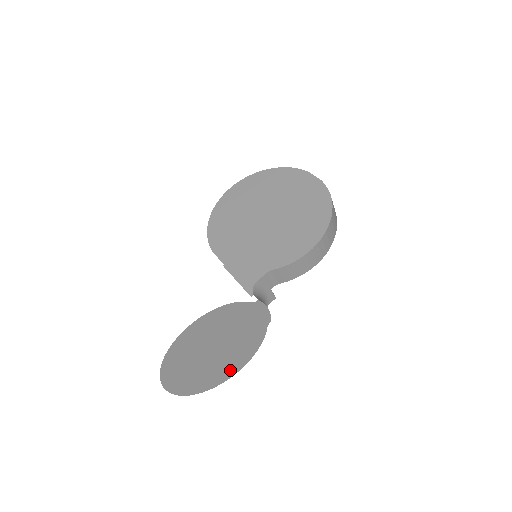
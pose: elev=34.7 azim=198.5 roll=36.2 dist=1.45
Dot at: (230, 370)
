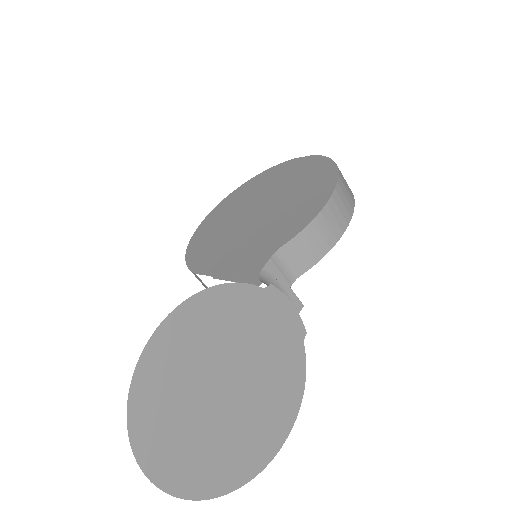
Dot at: (267, 440)
